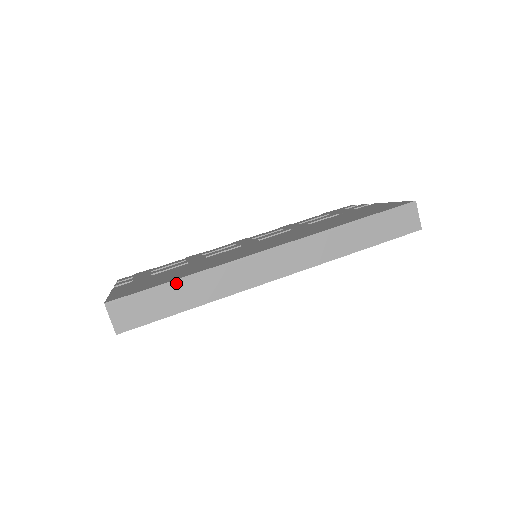
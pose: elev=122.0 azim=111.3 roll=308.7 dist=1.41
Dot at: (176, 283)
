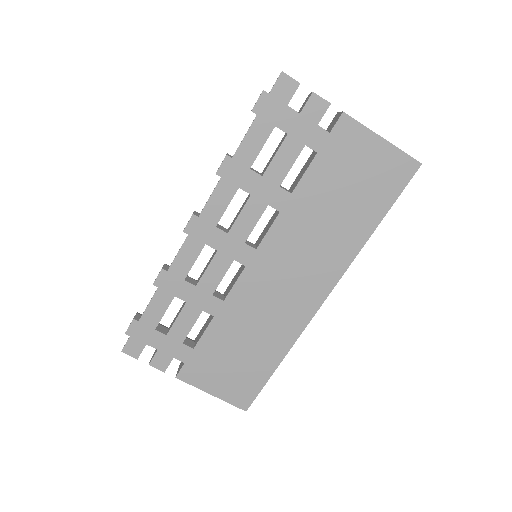
Dot at: (276, 367)
